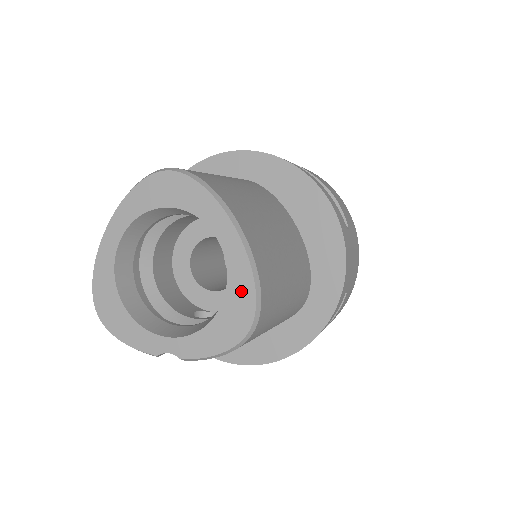
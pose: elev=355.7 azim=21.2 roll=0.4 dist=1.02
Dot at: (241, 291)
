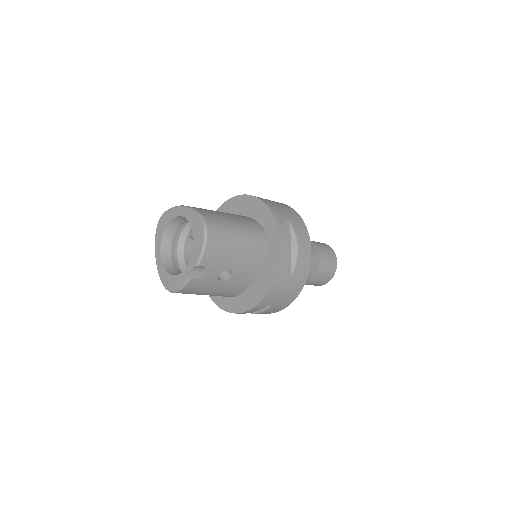
Dot at: (195, 220)
